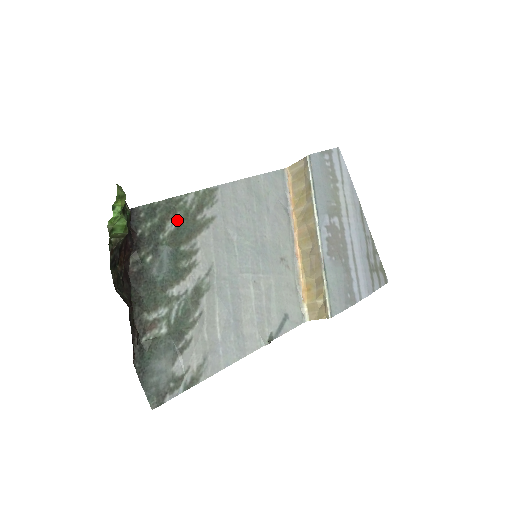
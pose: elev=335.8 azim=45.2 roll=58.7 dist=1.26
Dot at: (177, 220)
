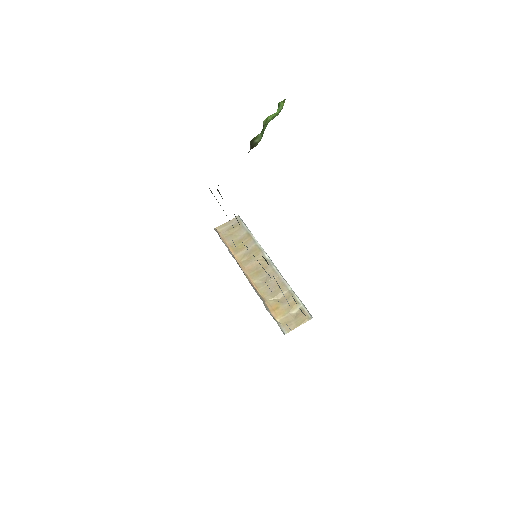
Dot at: occluded
